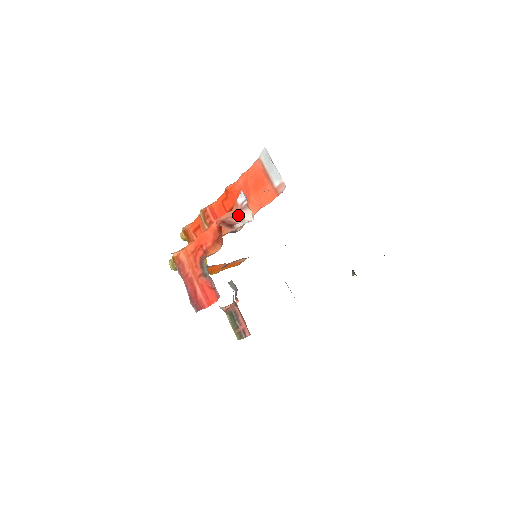
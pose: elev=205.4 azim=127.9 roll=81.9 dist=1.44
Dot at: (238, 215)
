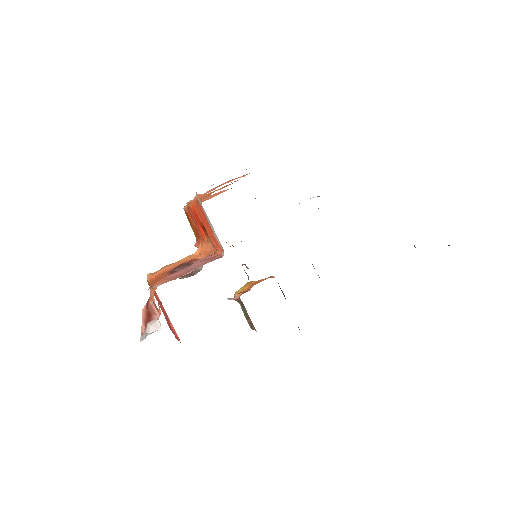
Dot at: (155, 305)
